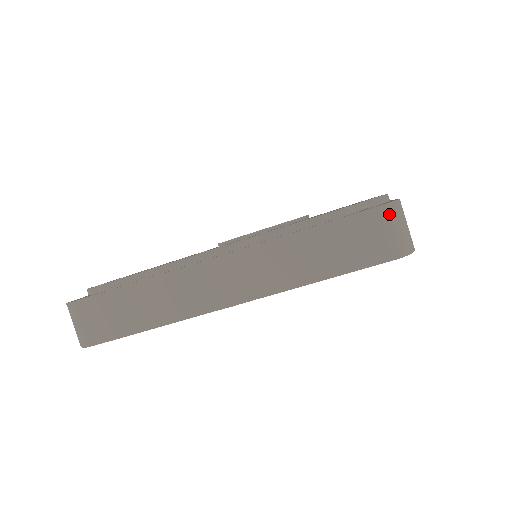
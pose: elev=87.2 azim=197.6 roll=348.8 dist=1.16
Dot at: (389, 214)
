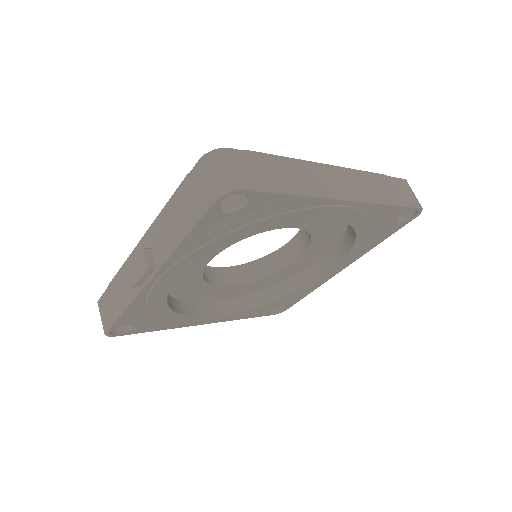
Dot at: occluded
